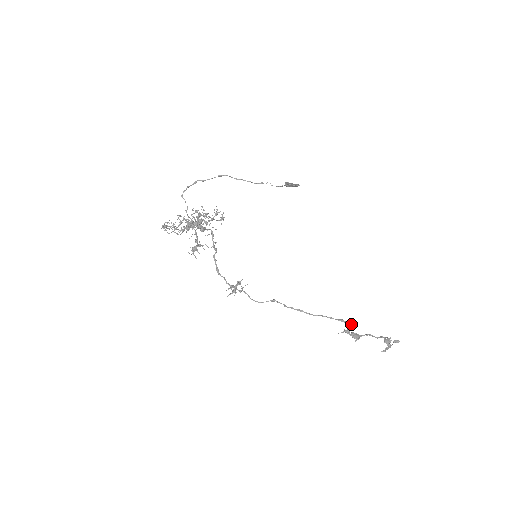
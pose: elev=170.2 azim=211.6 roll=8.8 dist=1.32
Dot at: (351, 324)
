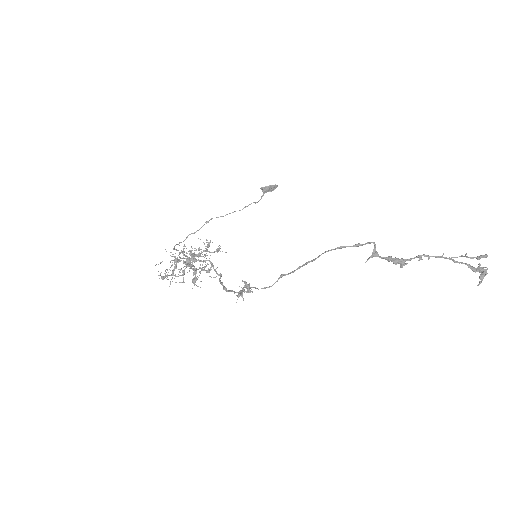
Dot at: occluded
